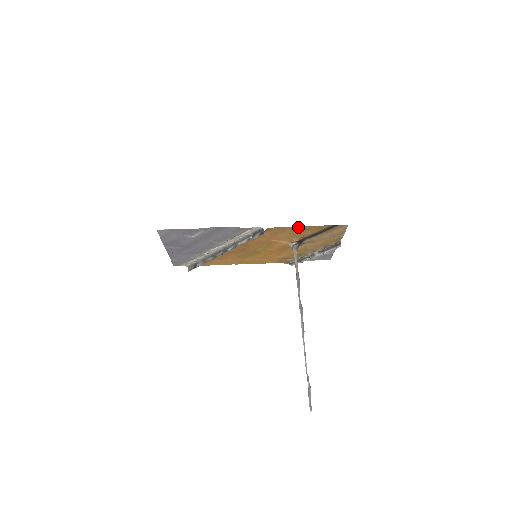
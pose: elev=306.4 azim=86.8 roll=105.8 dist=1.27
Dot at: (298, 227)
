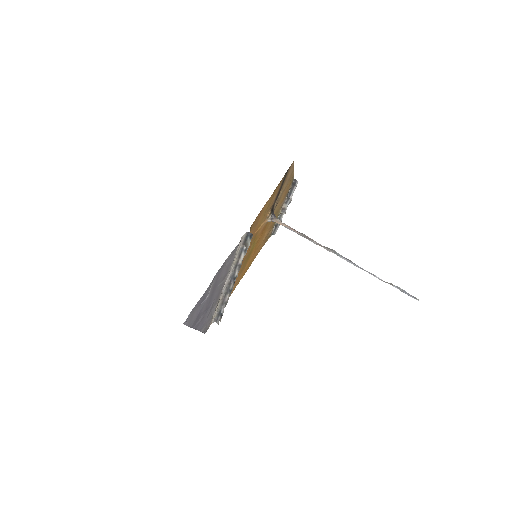
Dot at: (267, 202)
